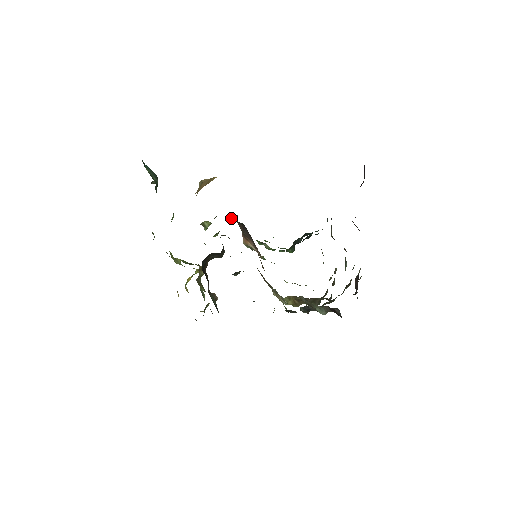
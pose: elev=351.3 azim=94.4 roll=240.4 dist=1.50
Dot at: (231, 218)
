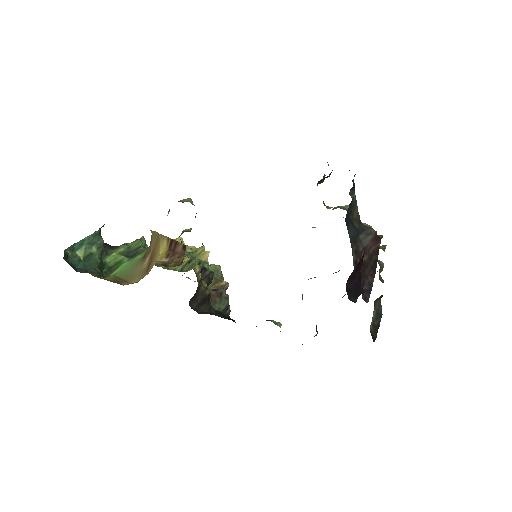
Dot at: occluded
